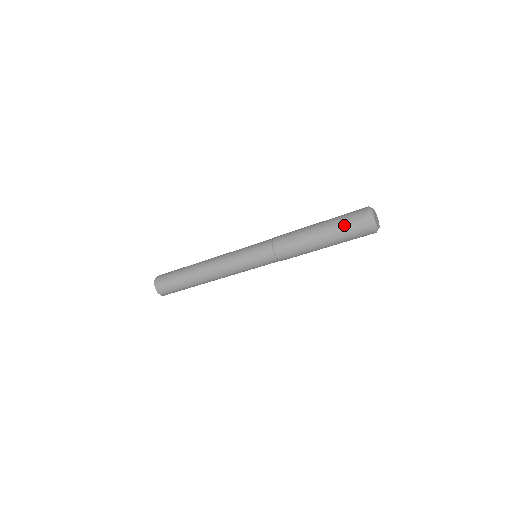
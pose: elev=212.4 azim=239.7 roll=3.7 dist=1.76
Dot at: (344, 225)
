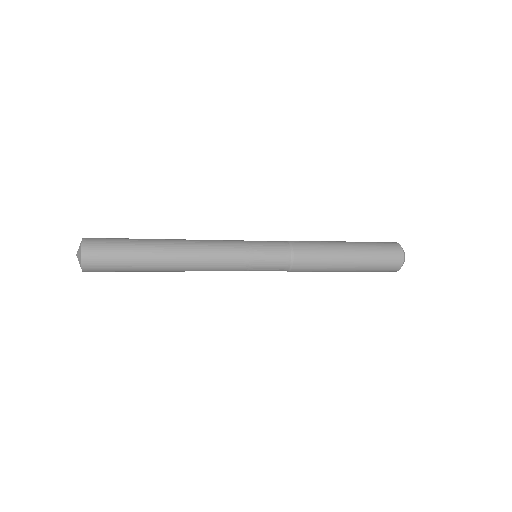
Dot at: (377, 265)
